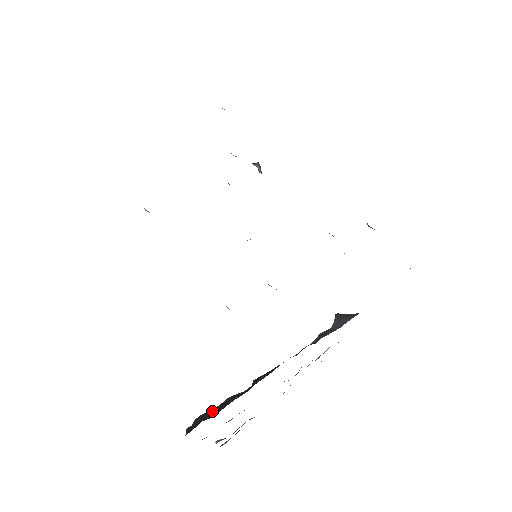
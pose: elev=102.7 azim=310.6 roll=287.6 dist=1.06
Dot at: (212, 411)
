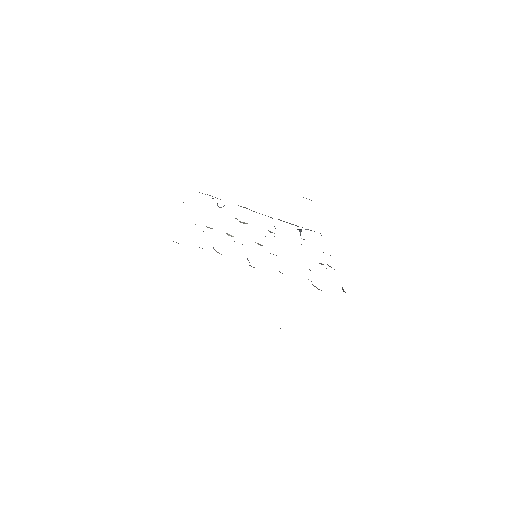
Dot at: occluded
